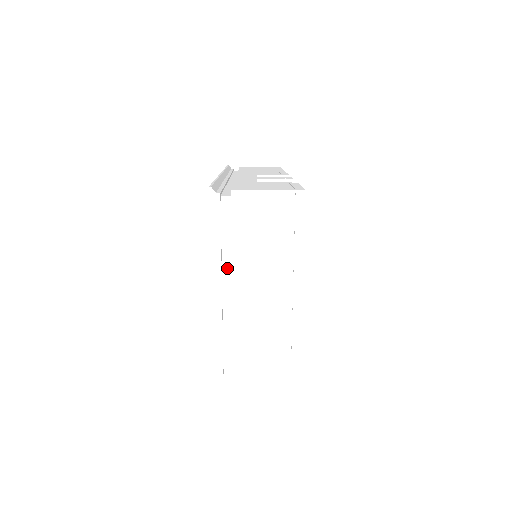
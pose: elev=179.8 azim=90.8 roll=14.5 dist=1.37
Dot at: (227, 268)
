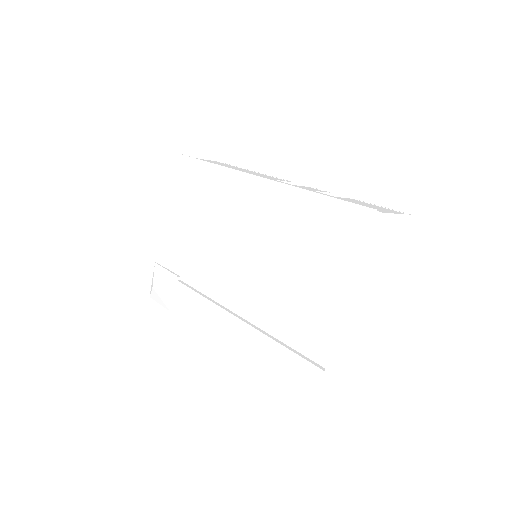
Dot at: occluded
